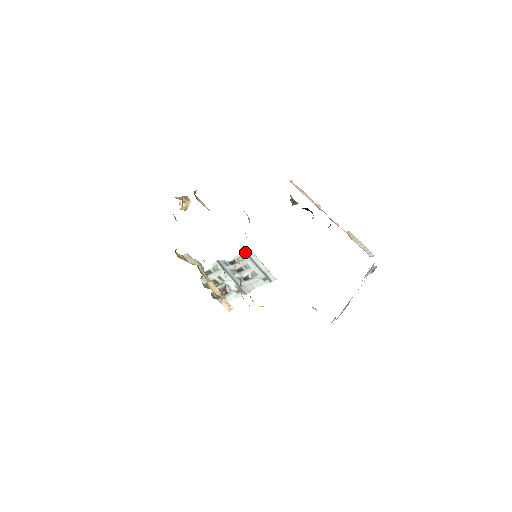
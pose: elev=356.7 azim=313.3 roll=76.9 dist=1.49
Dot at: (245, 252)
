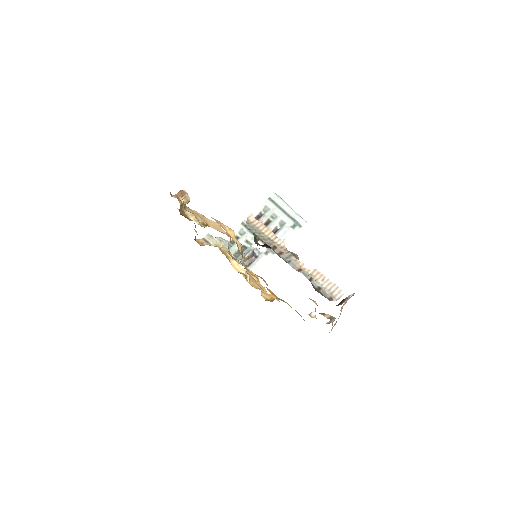
Dot at: (270, 199)
